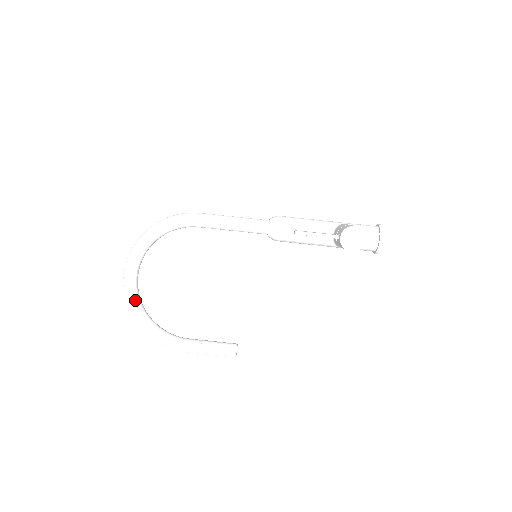
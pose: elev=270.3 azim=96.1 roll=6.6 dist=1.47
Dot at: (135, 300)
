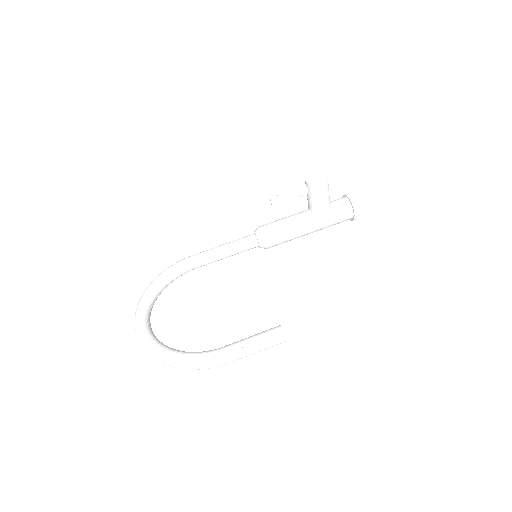
Dot at: (152, 337)
